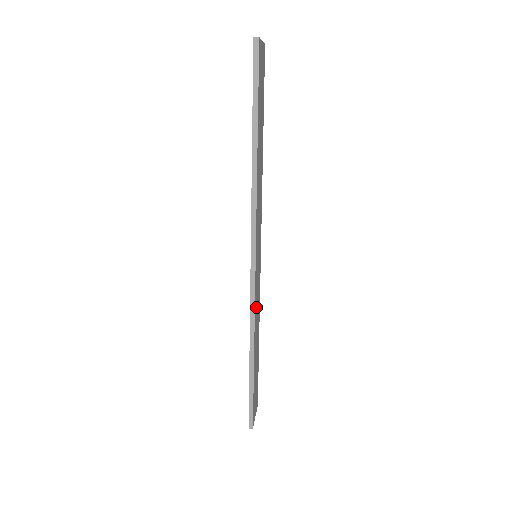
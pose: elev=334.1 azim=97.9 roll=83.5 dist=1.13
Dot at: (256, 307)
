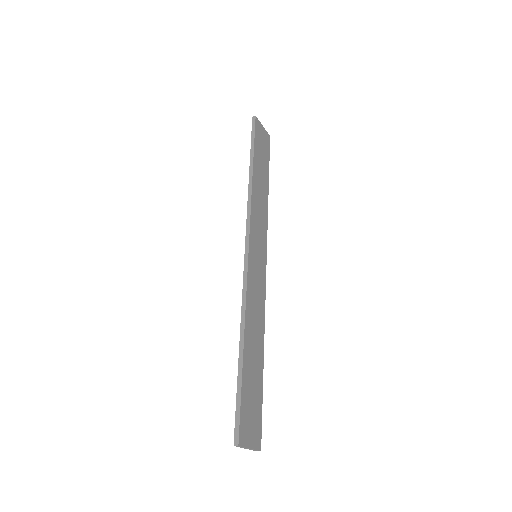
Dot at: (252, 297)
